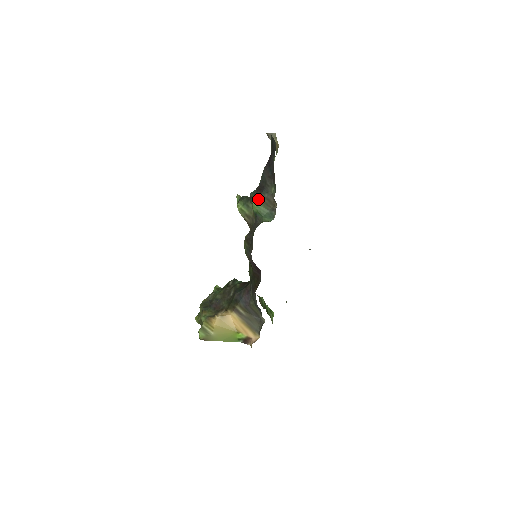
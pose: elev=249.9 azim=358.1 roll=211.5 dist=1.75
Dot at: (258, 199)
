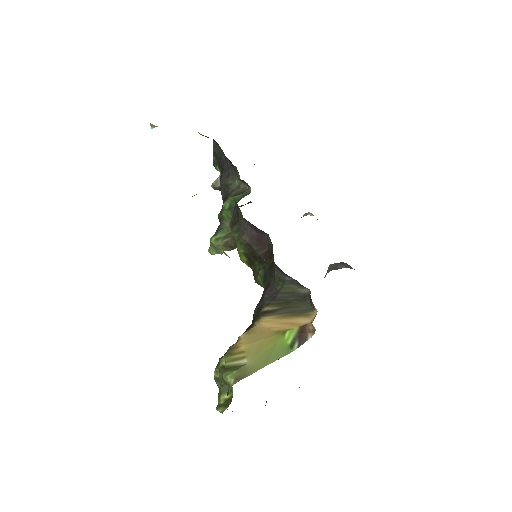
Dot at: (226, 200)
